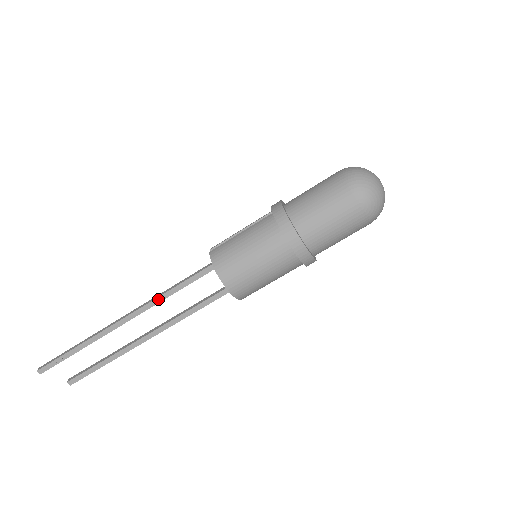
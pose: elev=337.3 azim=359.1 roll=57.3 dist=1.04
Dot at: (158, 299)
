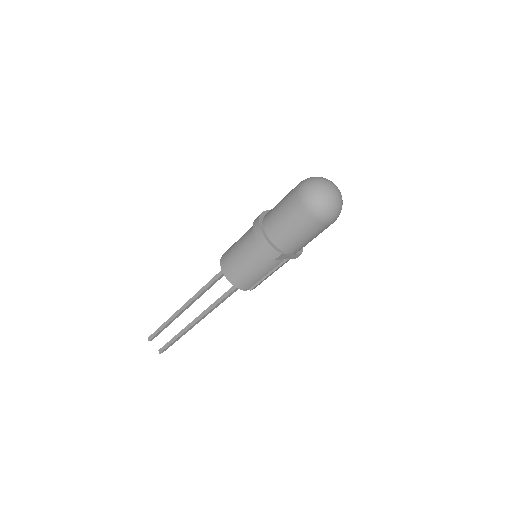
Dot at: (203, 288)
